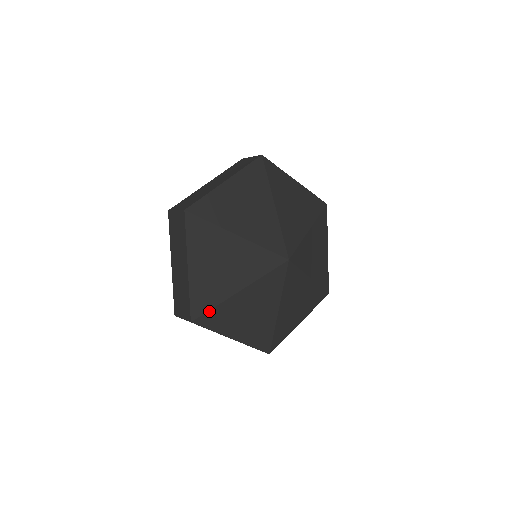
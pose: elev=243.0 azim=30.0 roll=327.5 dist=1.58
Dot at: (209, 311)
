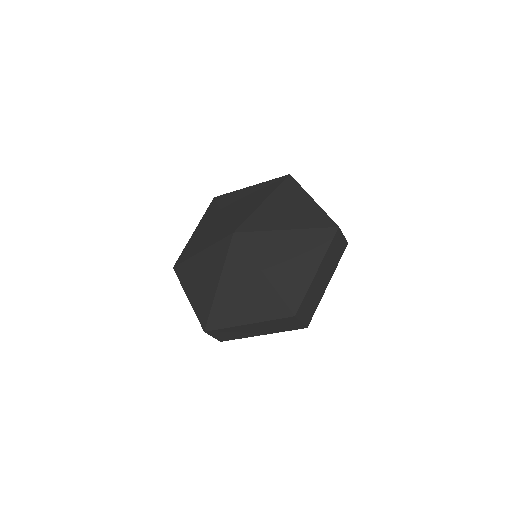
Dot at: (210, 314)
